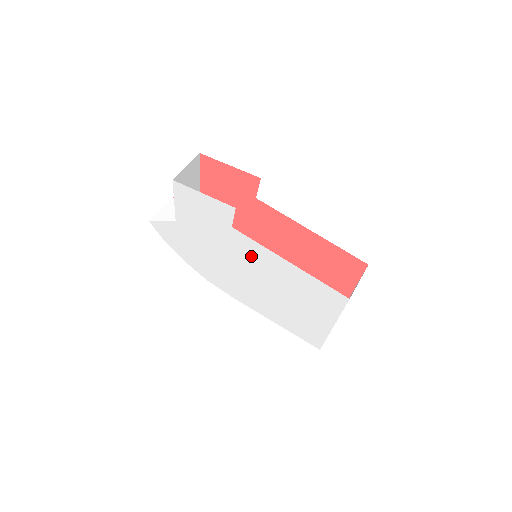
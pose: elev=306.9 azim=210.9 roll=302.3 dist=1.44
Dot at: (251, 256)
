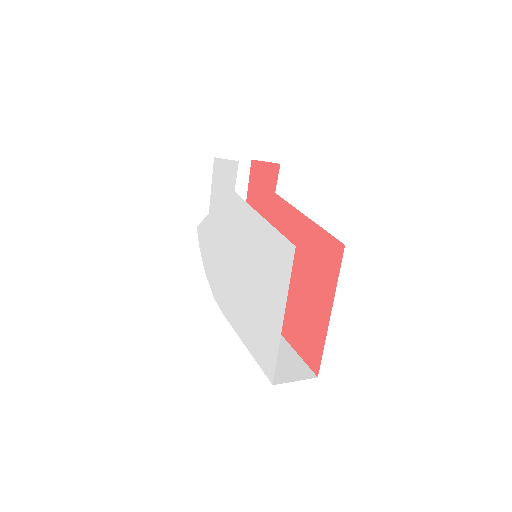
Dot at: (241, 228)
